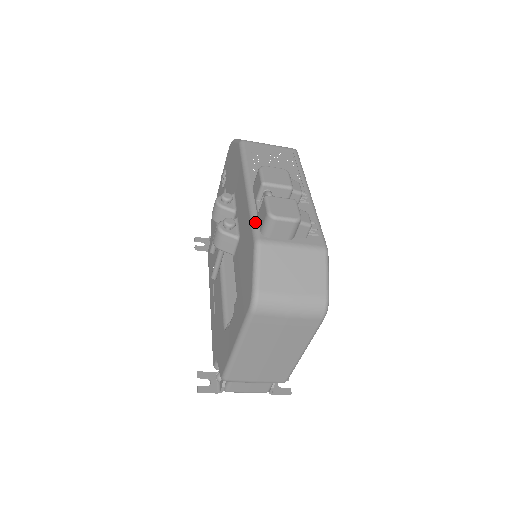
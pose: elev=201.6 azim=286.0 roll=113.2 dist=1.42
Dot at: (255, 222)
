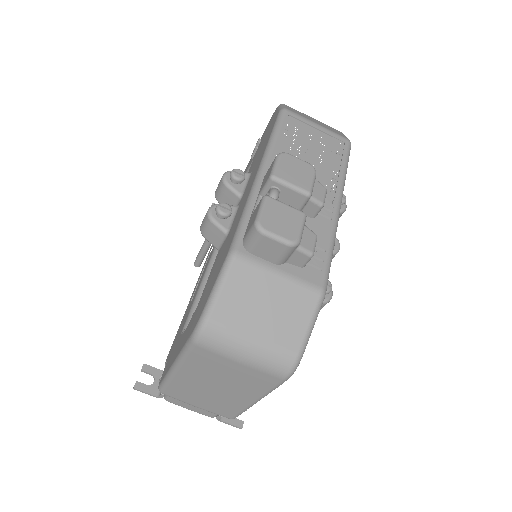
Dot at: (243, 224)
